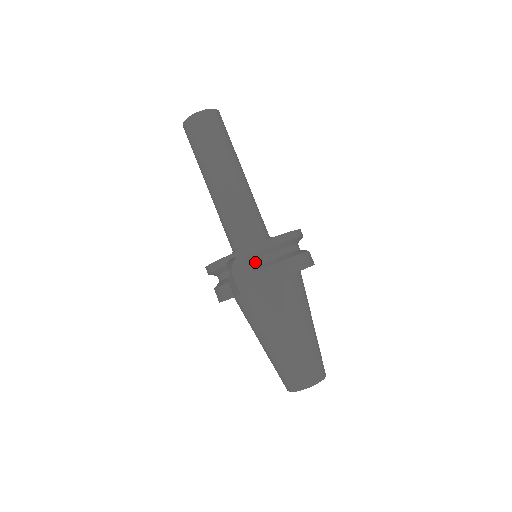
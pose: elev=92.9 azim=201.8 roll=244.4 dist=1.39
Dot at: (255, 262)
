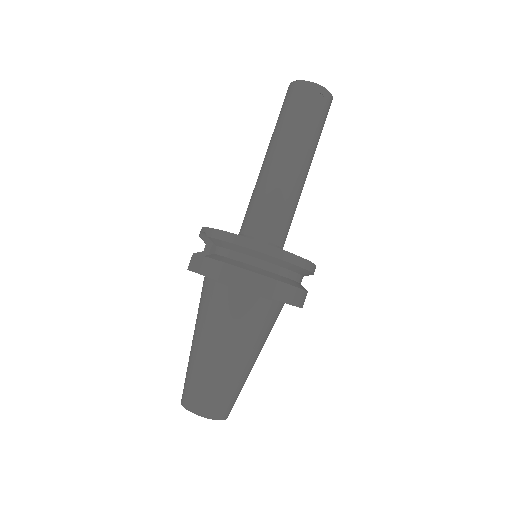
Dot at: (218, 250)
